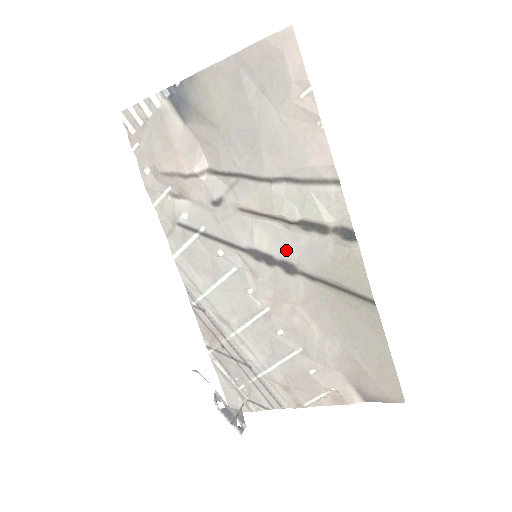
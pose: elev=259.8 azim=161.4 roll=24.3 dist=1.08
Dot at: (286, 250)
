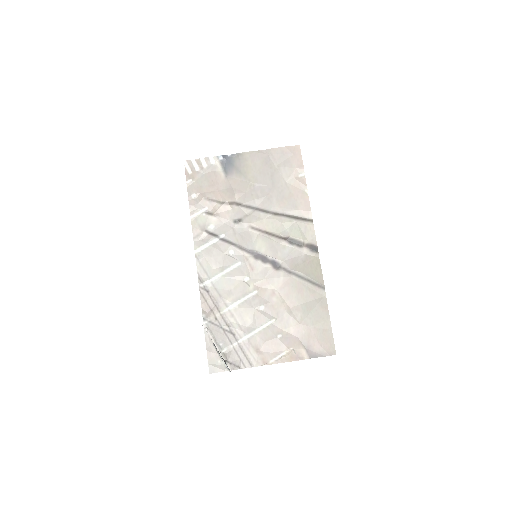
Dot at: (276, 254)
